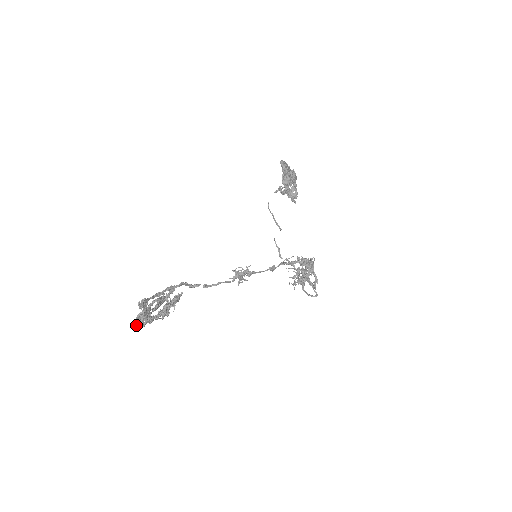
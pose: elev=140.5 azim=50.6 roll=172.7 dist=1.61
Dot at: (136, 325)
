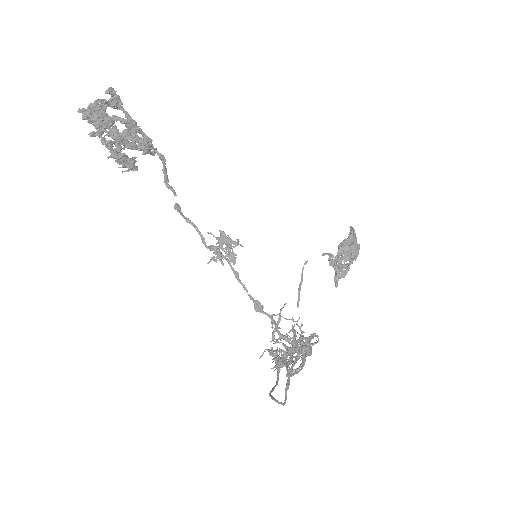
Dot at: (81, 109)
